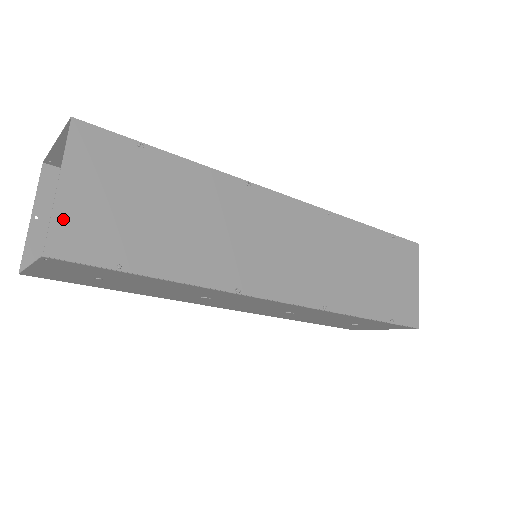
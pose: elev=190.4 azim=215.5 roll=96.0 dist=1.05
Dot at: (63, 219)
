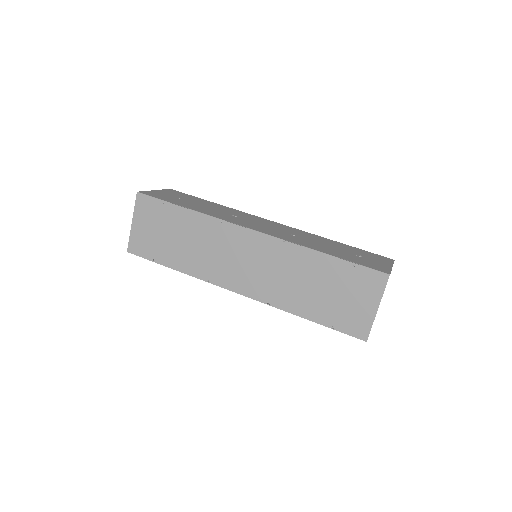
Dot at: (133, 238)
